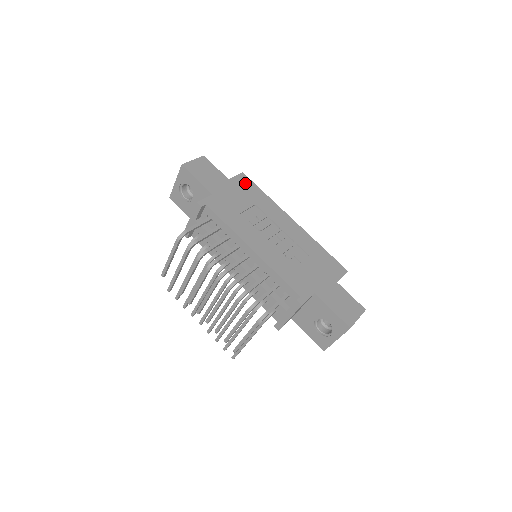
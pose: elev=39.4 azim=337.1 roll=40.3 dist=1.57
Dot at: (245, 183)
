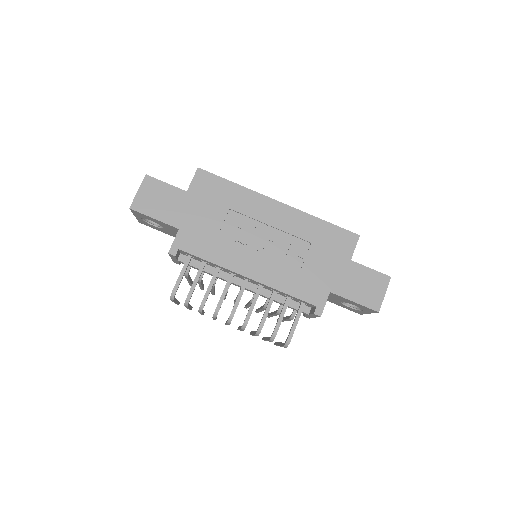
Dot at: (207, 183)
